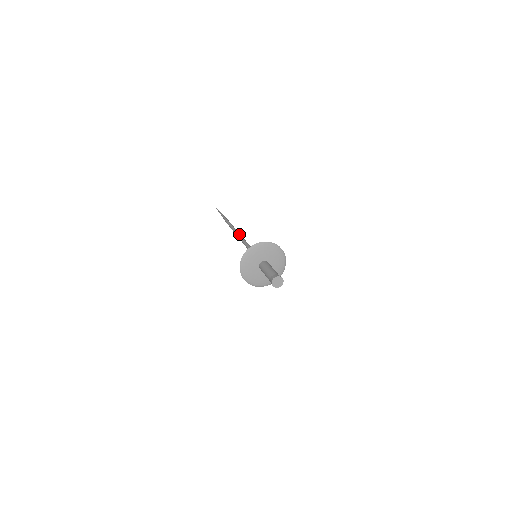
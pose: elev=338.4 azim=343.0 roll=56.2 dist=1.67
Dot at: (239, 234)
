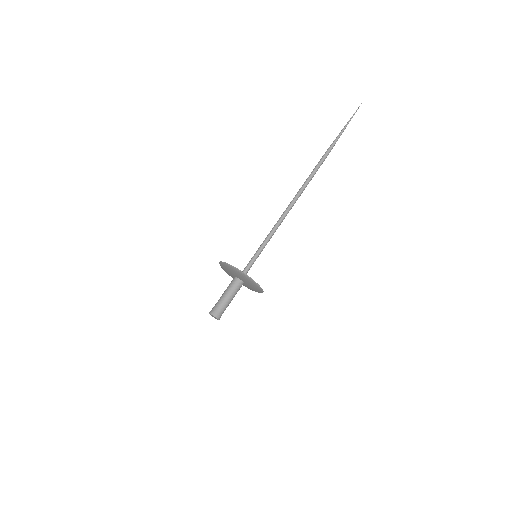
Dot at: (295, 200)
